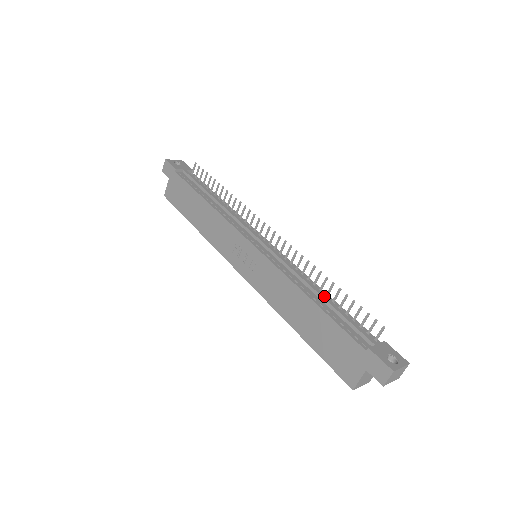
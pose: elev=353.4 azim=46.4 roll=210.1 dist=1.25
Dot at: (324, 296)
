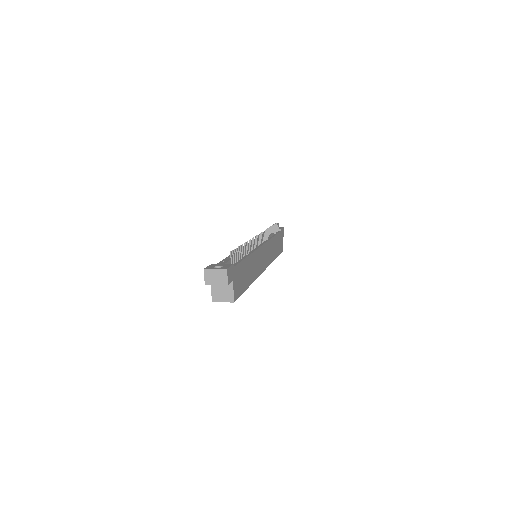
Dot at: (238, 253)
